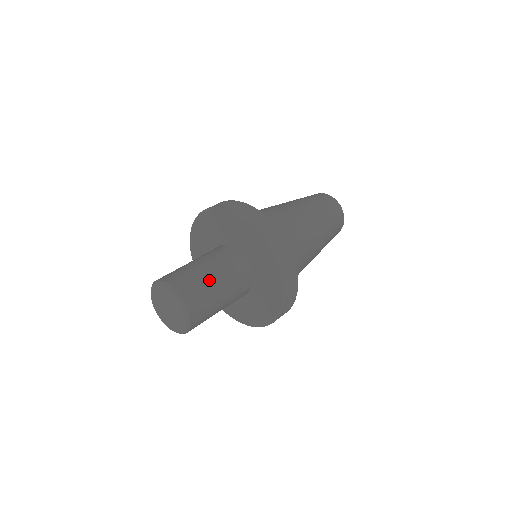
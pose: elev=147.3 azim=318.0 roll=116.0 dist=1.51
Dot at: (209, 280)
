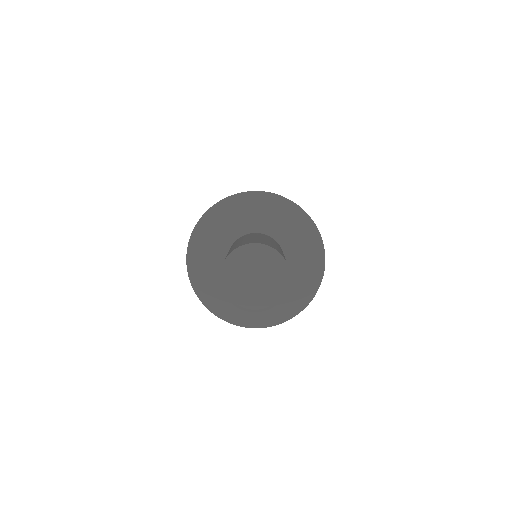
Dot at: (273, 243)
